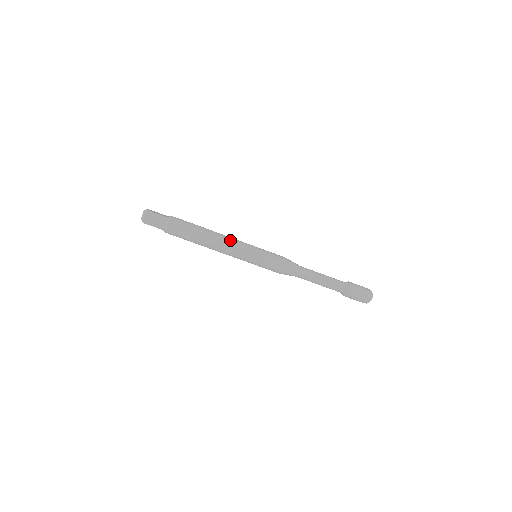
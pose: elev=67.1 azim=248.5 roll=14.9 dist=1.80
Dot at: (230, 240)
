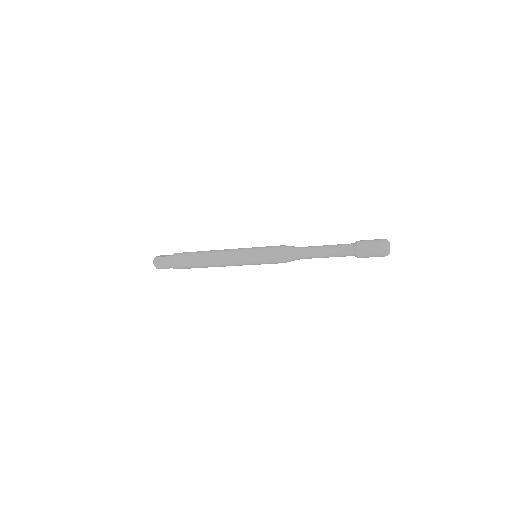
Dot at: (226, 265)
